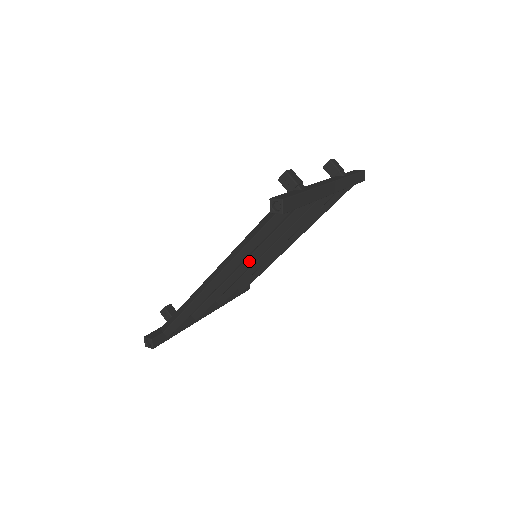
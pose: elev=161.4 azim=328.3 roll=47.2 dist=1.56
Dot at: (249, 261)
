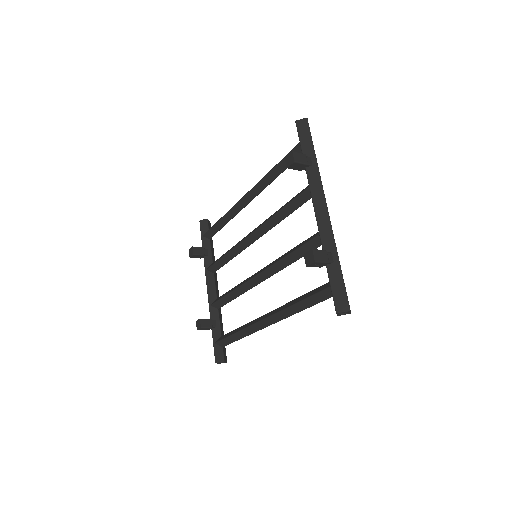
Dot at: (267, 278)
